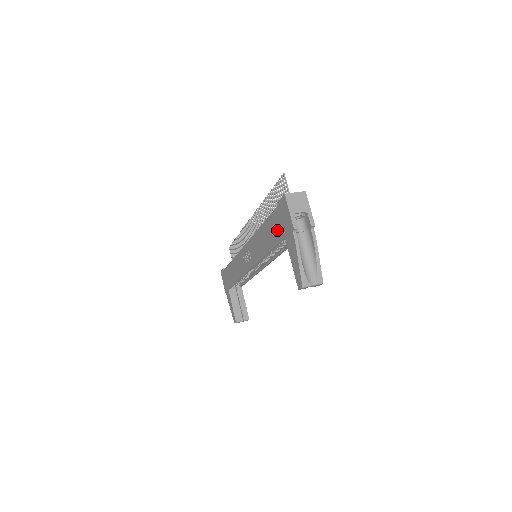
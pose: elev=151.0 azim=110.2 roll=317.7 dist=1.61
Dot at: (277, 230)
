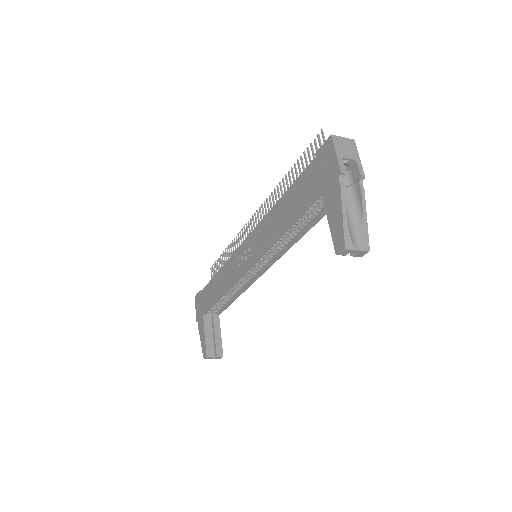
Dot at: (308, 190)
